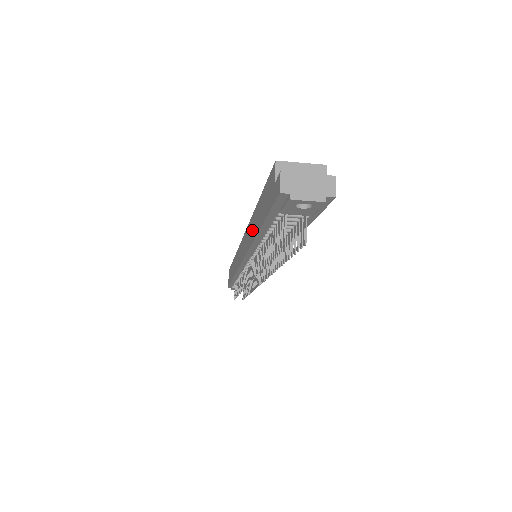
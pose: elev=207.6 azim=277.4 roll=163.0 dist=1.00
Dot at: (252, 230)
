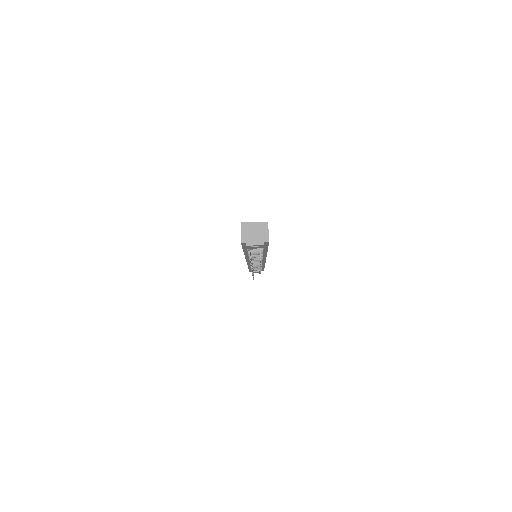
Dot at: occluded
